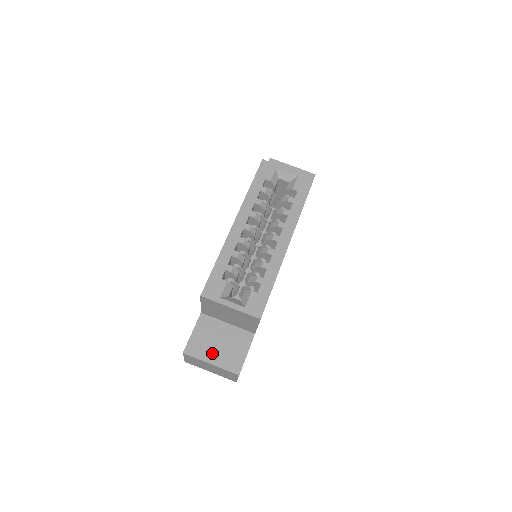
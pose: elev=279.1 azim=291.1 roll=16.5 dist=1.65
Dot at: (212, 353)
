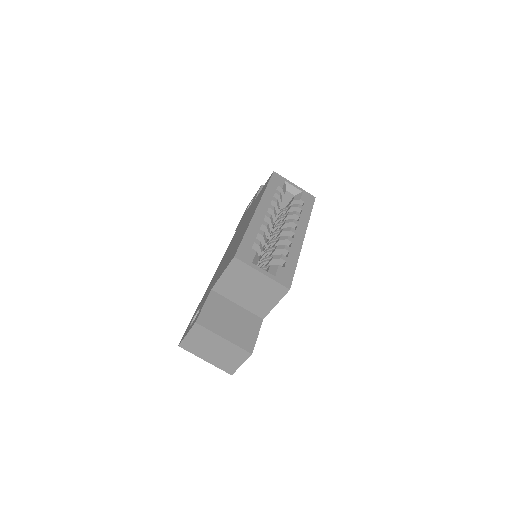
Dot at: (224, 328)
